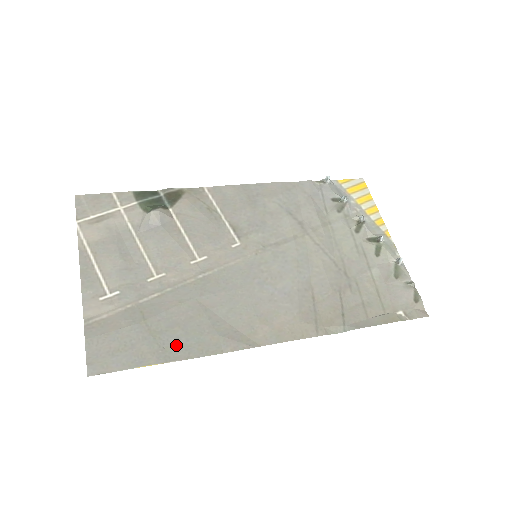
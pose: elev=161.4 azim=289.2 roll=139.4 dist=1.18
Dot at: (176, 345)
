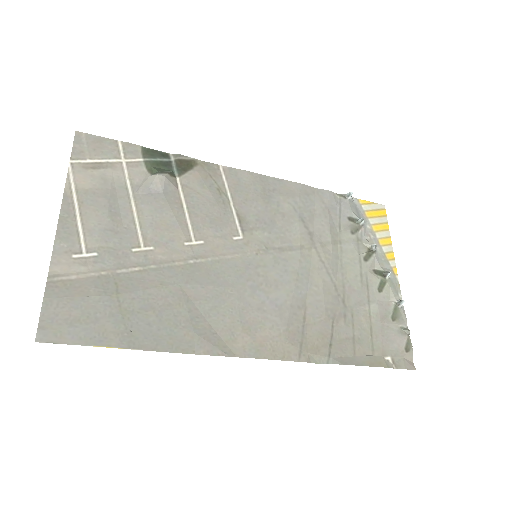
Dot at: (145, 331)
